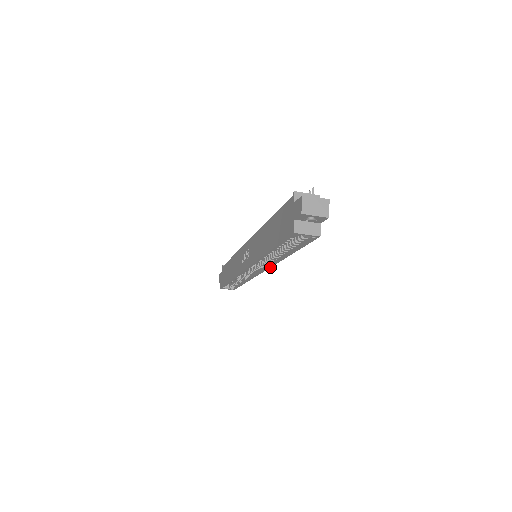
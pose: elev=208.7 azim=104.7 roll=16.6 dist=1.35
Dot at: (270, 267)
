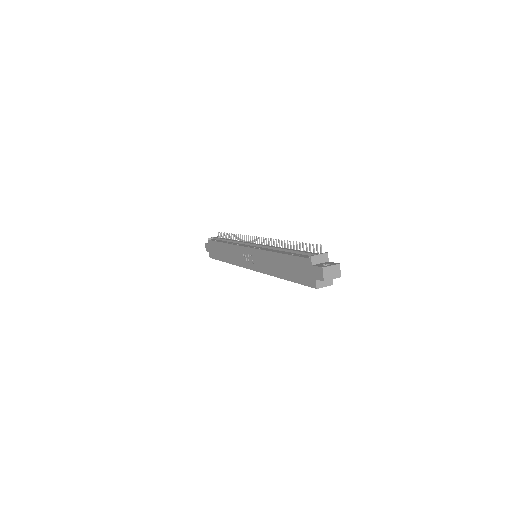
Dot at: occluded
